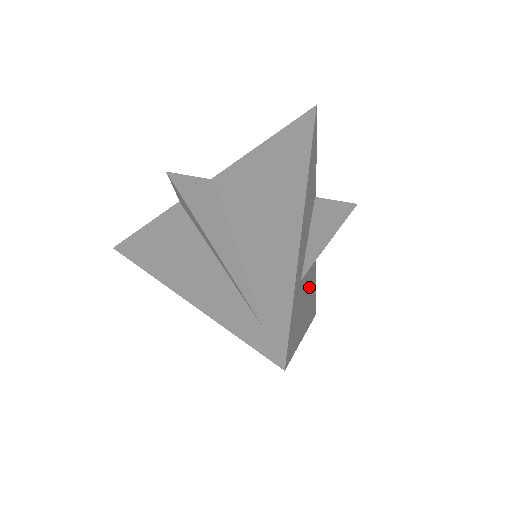
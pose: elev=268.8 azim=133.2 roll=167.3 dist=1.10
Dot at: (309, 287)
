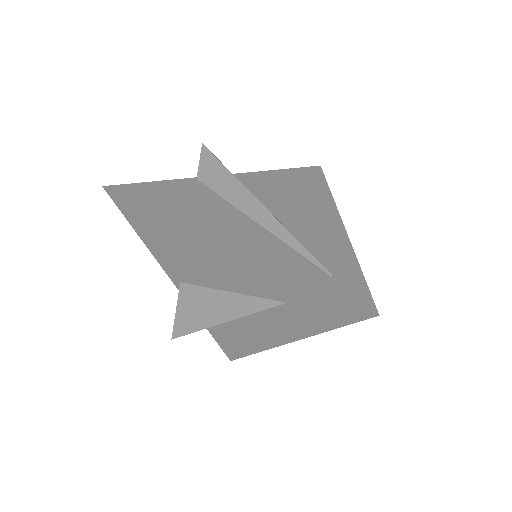
Dot at: occluded
